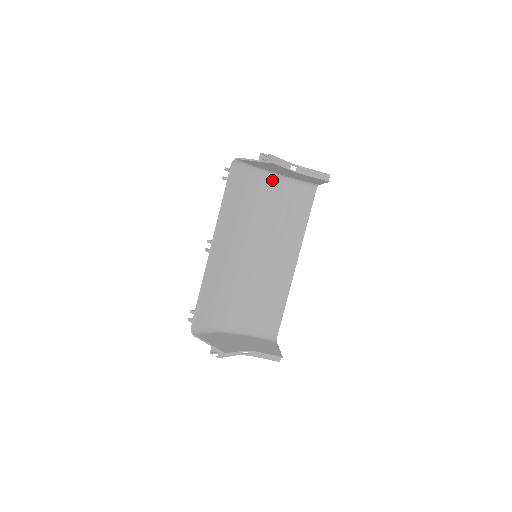
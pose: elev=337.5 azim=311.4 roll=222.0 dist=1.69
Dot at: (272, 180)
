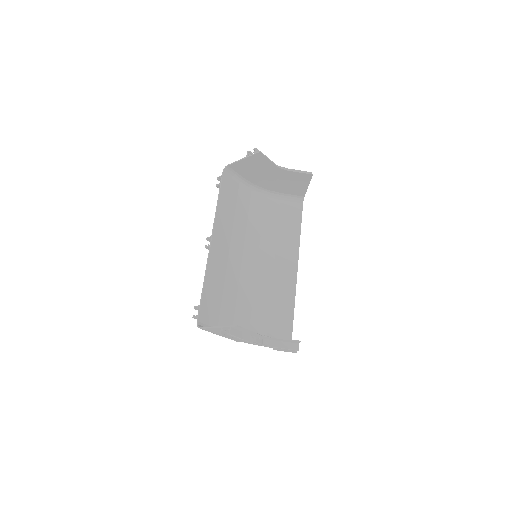
Dot at: (261, 196)
